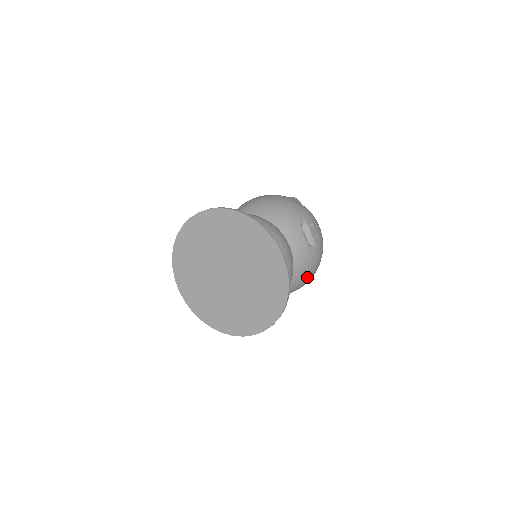
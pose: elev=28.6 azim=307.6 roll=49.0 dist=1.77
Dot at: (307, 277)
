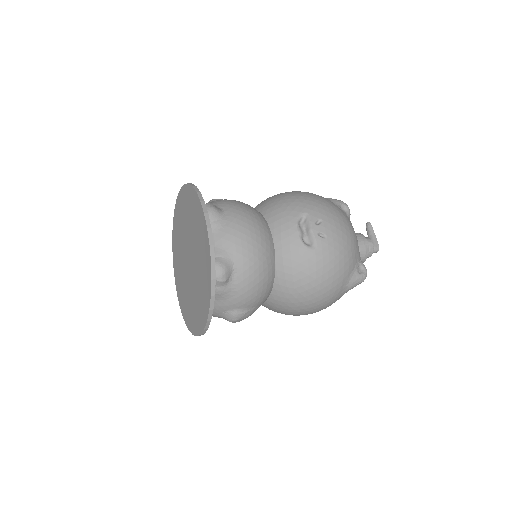
Dot at: (308, 288)
